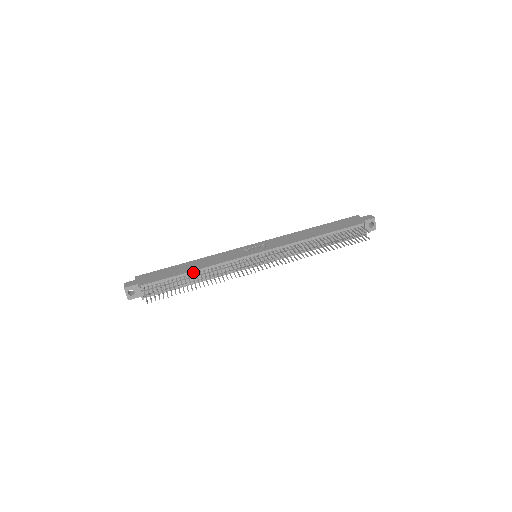
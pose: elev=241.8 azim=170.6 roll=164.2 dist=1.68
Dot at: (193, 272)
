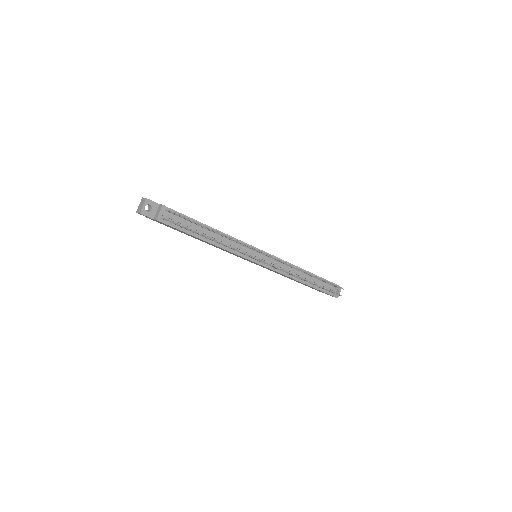
Dot at: (211, 228)
